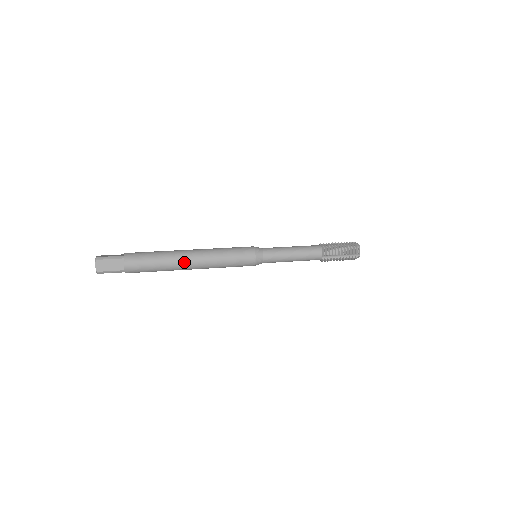
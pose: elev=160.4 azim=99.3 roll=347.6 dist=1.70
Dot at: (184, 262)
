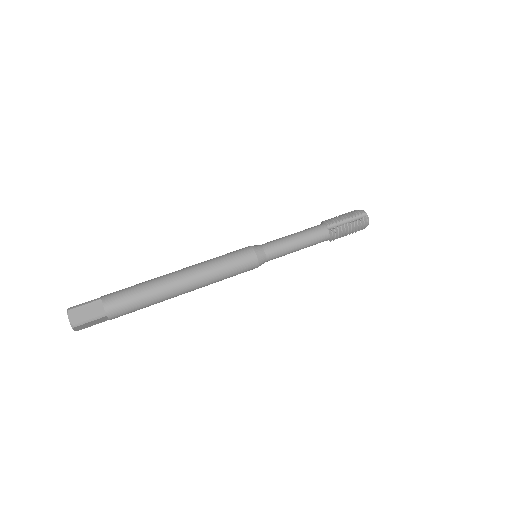
Dot at: occluded
